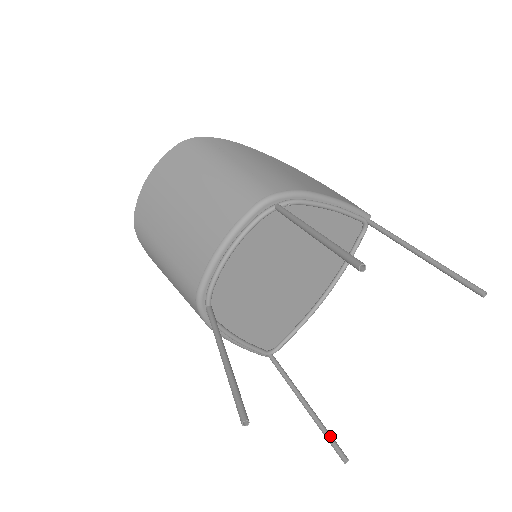
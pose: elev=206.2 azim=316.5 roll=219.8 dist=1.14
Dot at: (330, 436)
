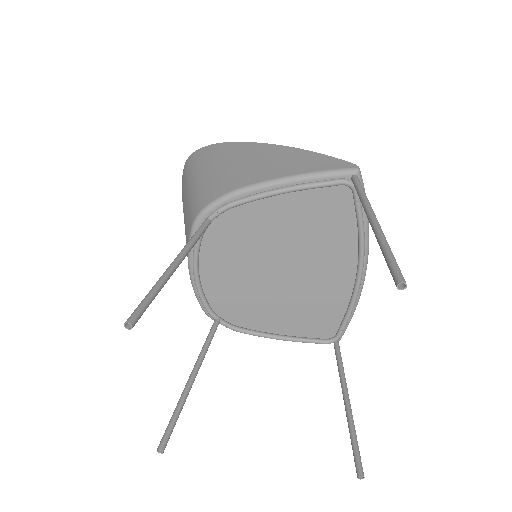
Dot at: (353, 445)
